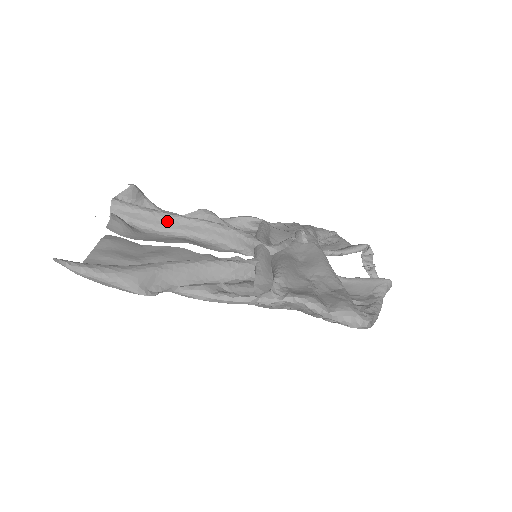
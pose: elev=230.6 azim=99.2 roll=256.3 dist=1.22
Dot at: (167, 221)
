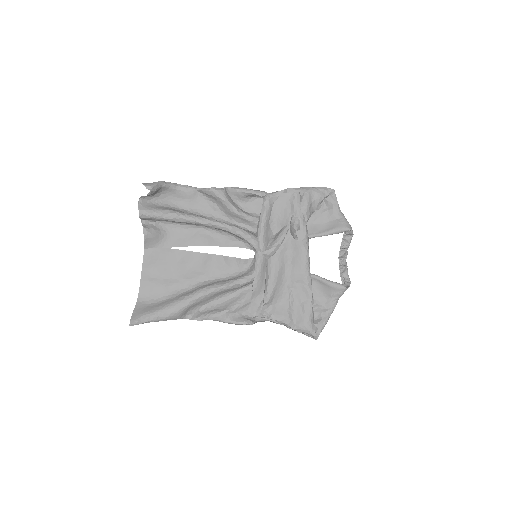
Dot at: occluded
